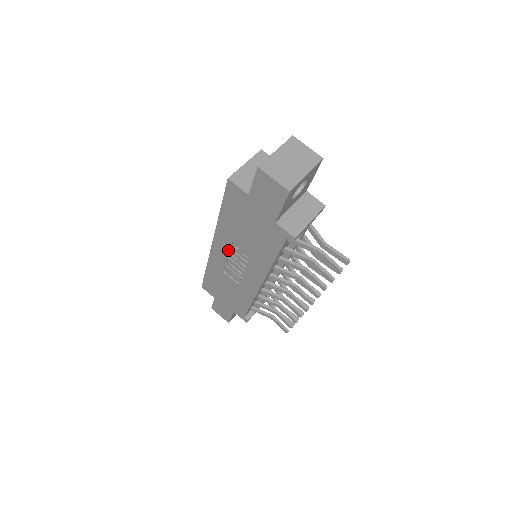
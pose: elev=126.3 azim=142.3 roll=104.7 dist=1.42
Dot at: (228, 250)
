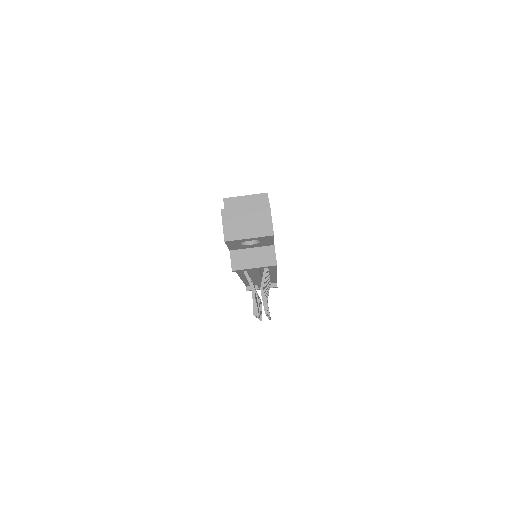
Dot at: occluded
